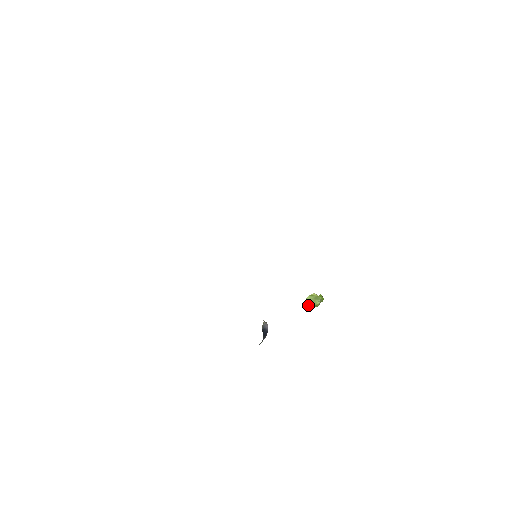
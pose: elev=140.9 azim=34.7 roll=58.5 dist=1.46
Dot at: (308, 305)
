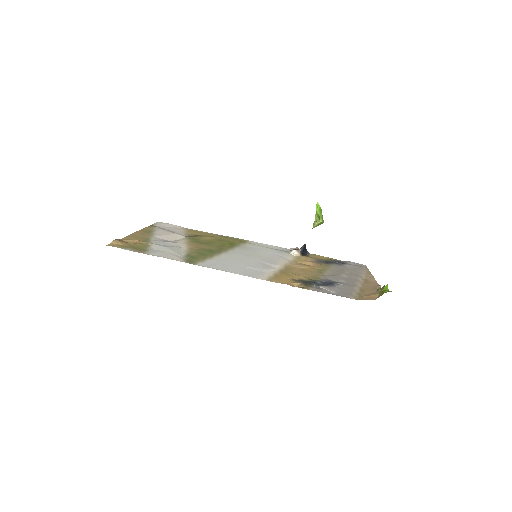
Dot at: occluded
